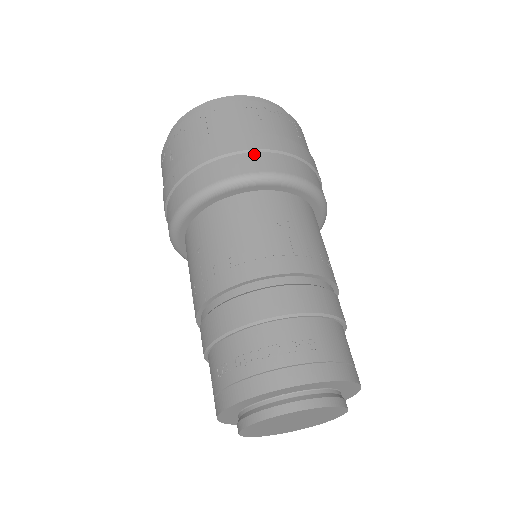
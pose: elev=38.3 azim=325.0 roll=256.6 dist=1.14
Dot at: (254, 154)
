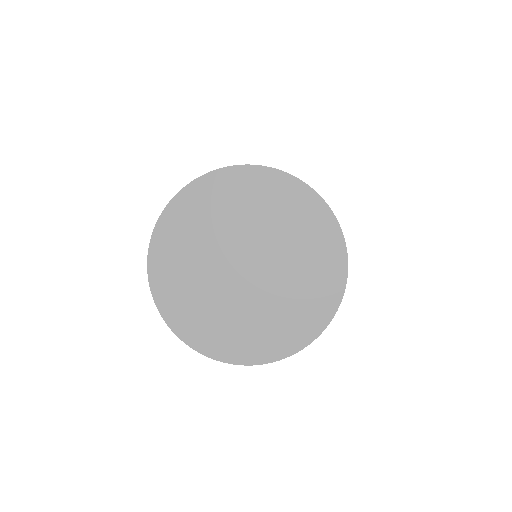
Dot at: occluded
